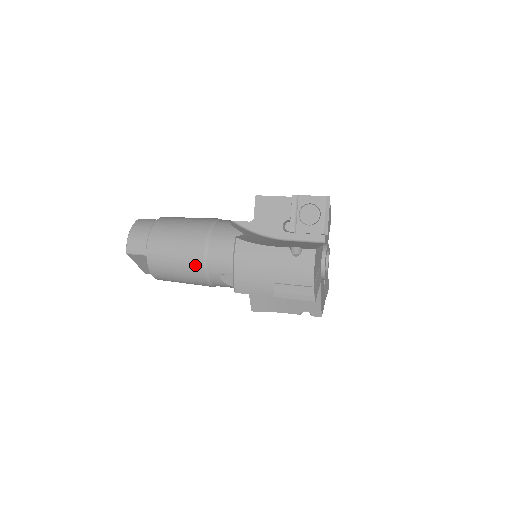
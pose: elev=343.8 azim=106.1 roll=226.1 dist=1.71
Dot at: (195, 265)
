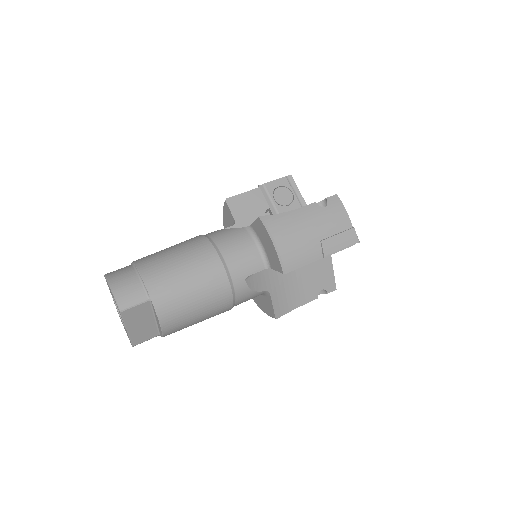
Dot at: (216, 279)
